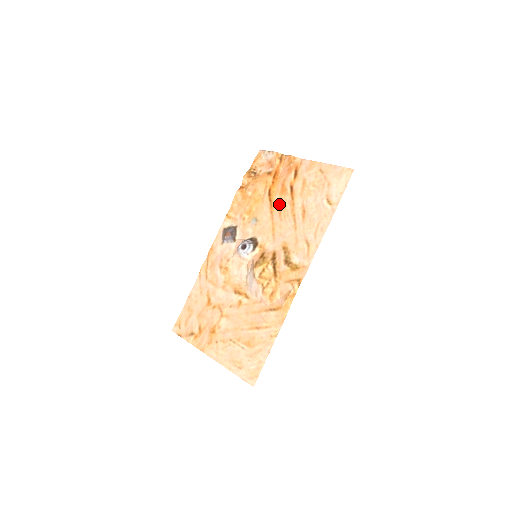
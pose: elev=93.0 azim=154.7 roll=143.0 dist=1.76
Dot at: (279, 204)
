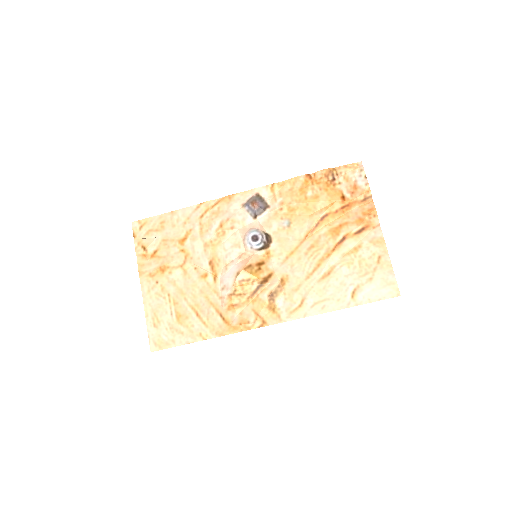
Dot at: (319, 238)
